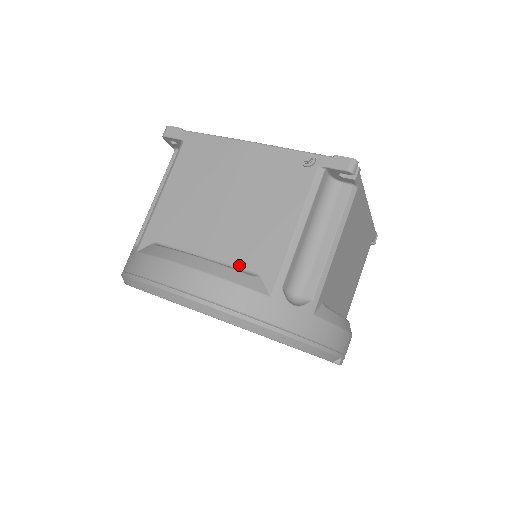
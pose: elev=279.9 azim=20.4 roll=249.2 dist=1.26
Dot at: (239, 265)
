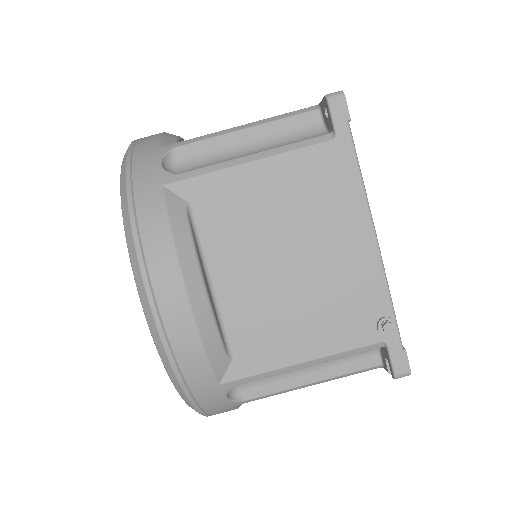
Dot at: (229, 329)
